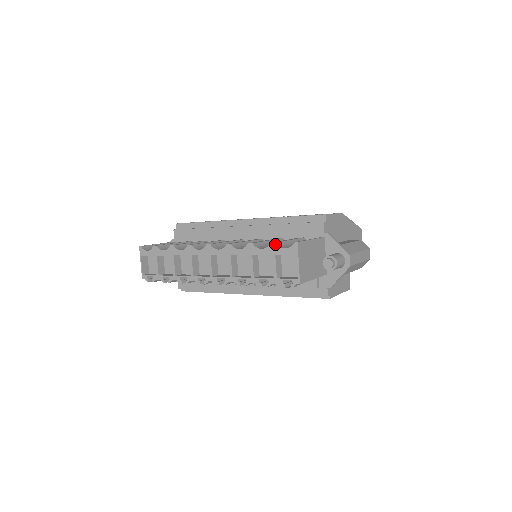
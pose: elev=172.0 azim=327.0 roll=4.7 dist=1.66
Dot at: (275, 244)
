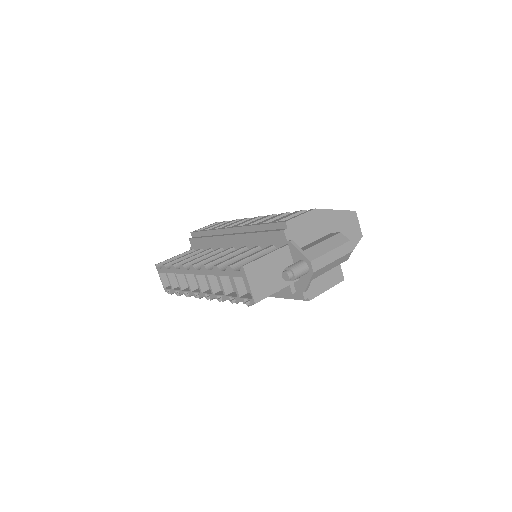
Dot at: (230, 267)
